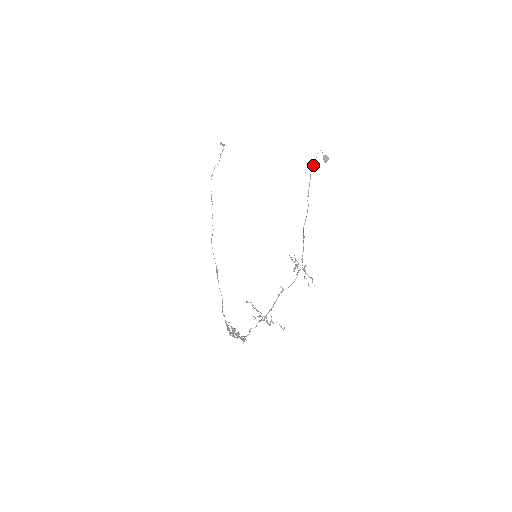
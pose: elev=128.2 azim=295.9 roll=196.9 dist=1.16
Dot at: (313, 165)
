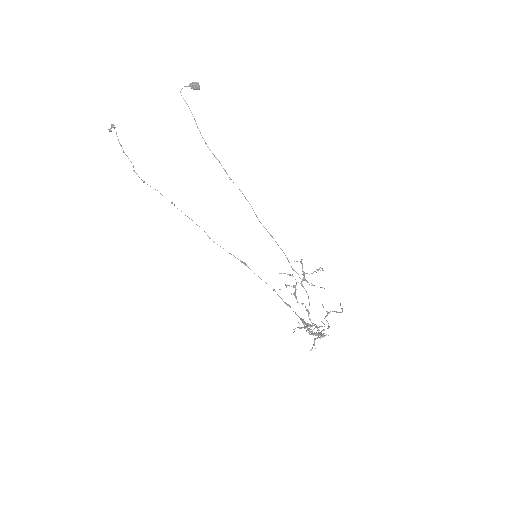
Dot at: occluded
